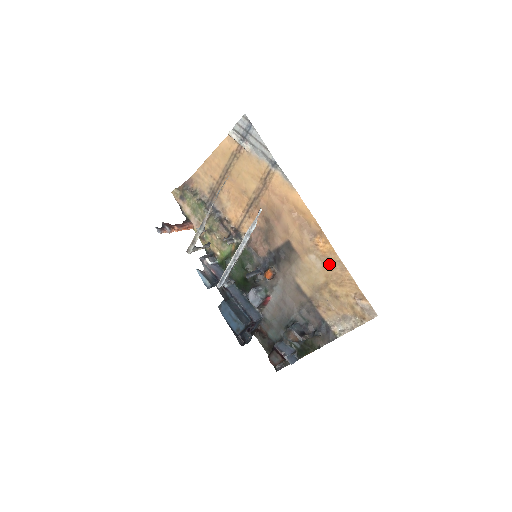
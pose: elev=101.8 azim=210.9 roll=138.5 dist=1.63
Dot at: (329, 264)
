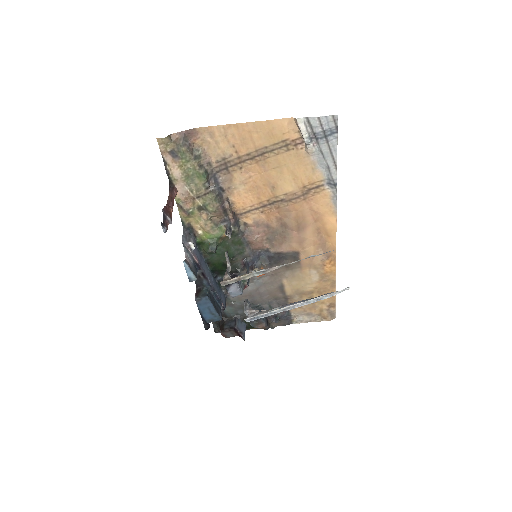
Dot at: (325, 281)
